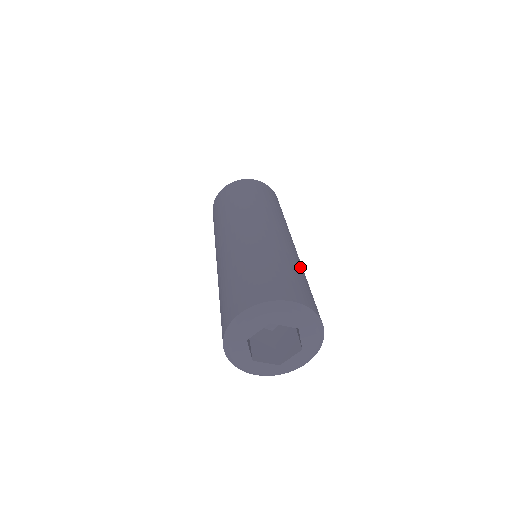
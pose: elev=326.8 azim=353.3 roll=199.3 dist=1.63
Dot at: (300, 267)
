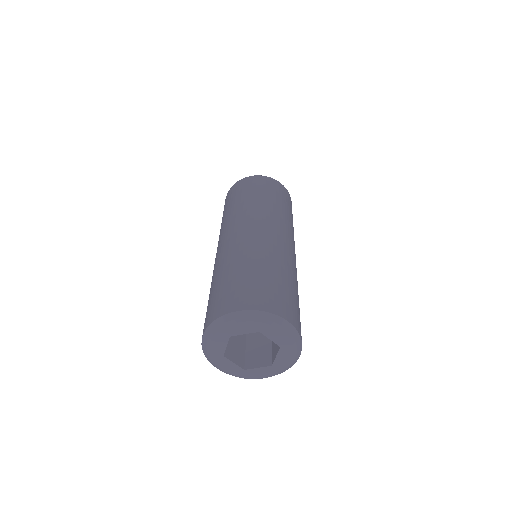
Dot at: (270, 261)
